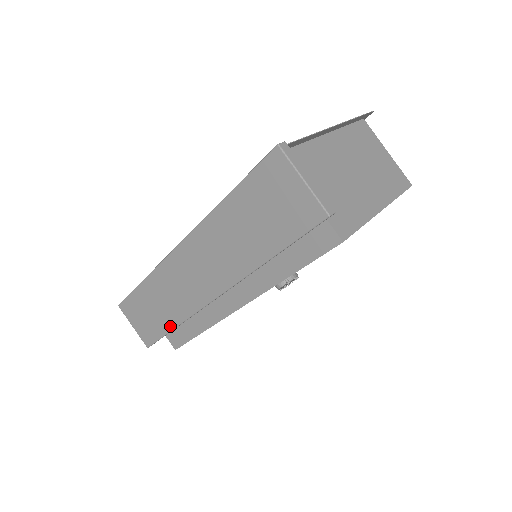
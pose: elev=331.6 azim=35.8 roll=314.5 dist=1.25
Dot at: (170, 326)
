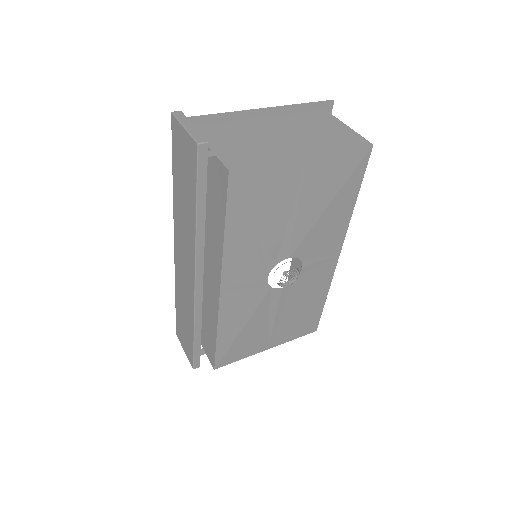
Dot at: (192, 332)
